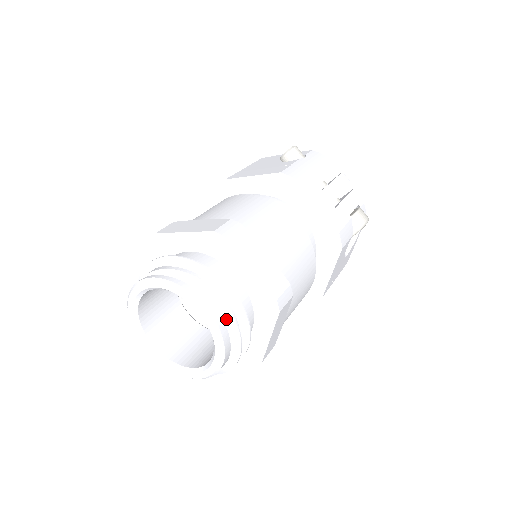
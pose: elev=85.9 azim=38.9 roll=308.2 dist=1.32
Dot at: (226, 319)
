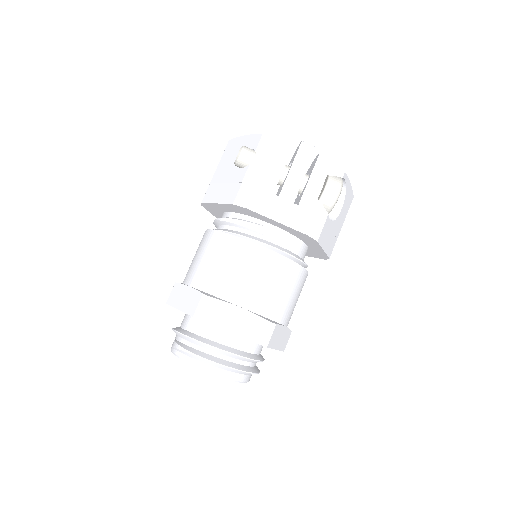
Dot at: (230, 370)
